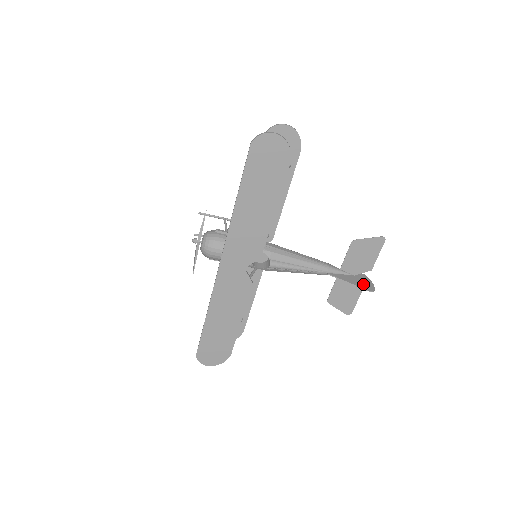
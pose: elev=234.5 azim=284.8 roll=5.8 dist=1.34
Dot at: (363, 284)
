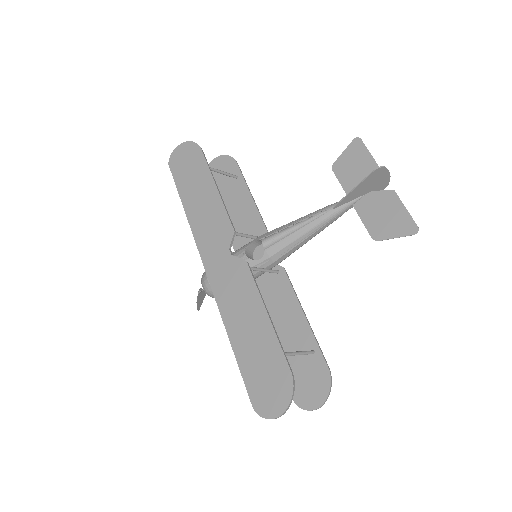
Dot at: (373, 178)
